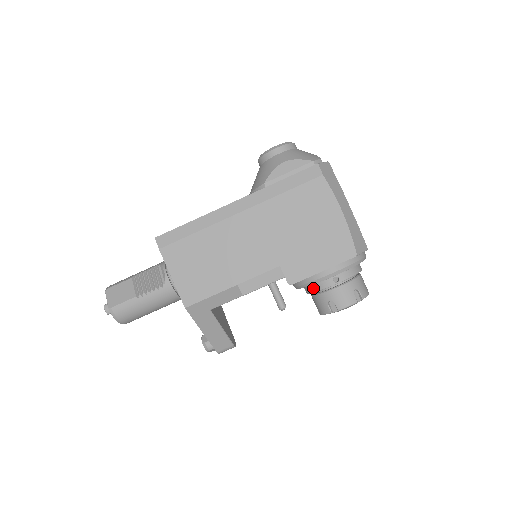
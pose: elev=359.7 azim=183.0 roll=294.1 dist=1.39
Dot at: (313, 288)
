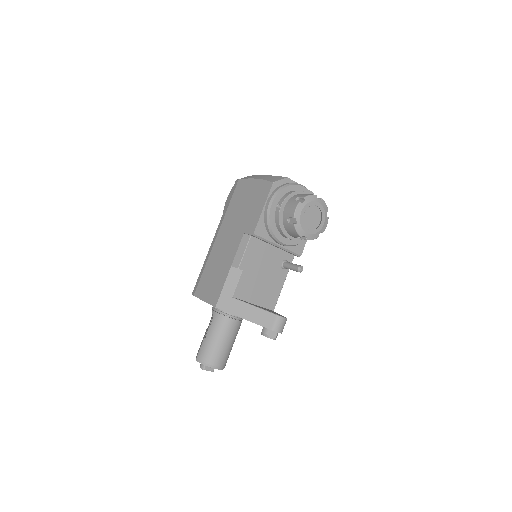
Dot at: (278, 227)
